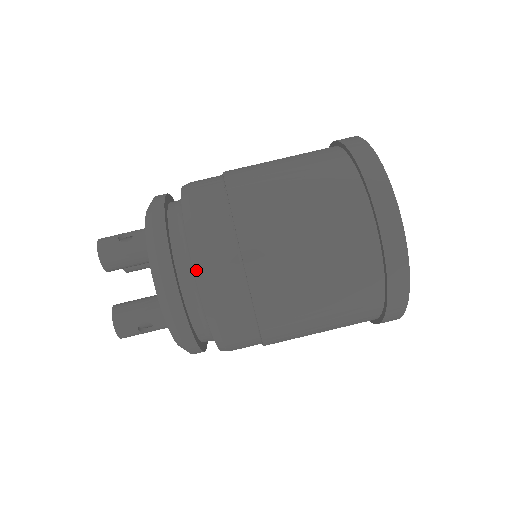
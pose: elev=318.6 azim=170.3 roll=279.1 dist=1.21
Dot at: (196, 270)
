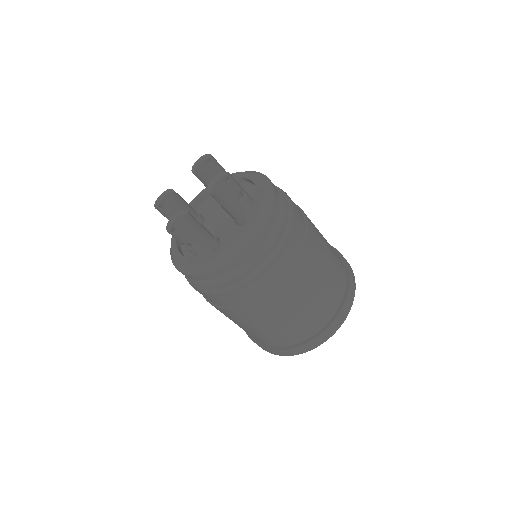
Dot at: (283, 191)
